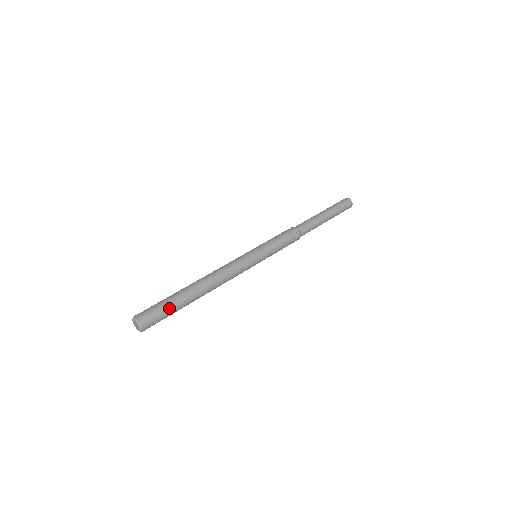
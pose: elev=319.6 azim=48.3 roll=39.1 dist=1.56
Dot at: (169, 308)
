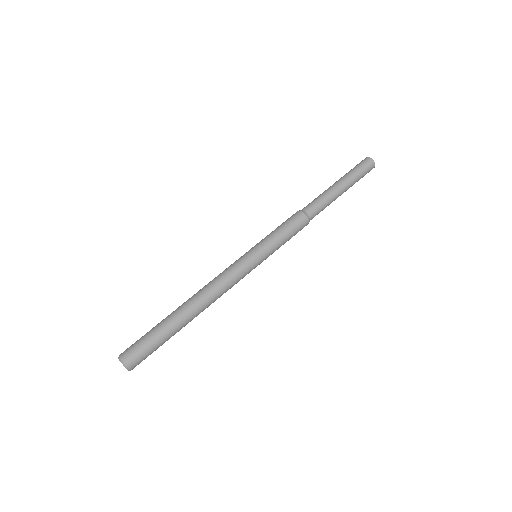
Dot at: (160, 345)
